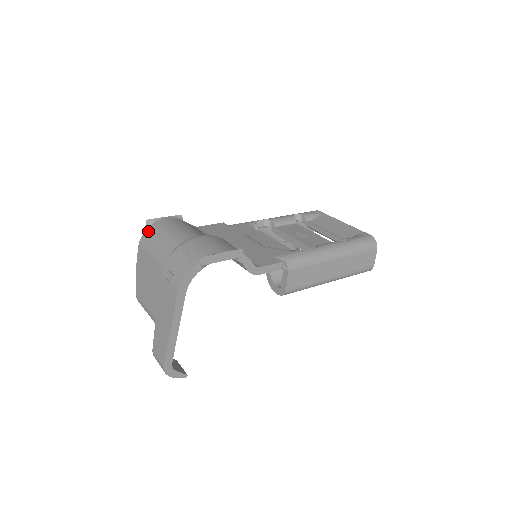
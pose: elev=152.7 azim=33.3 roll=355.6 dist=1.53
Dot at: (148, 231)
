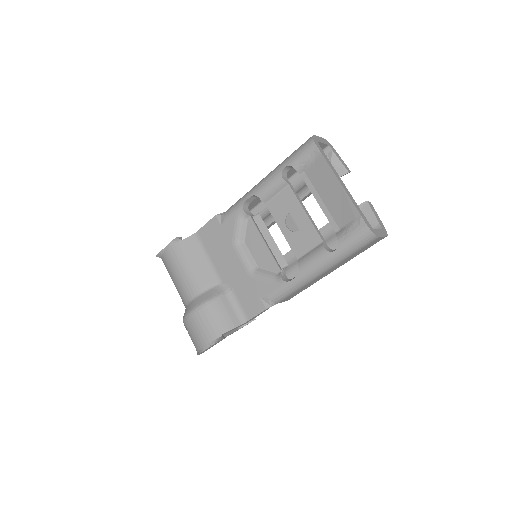
Dot at: occluded
